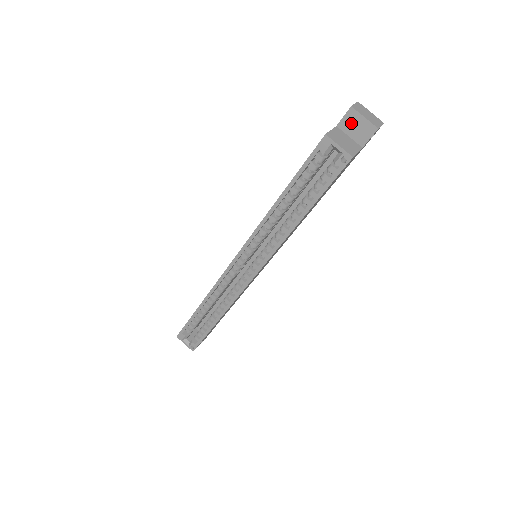
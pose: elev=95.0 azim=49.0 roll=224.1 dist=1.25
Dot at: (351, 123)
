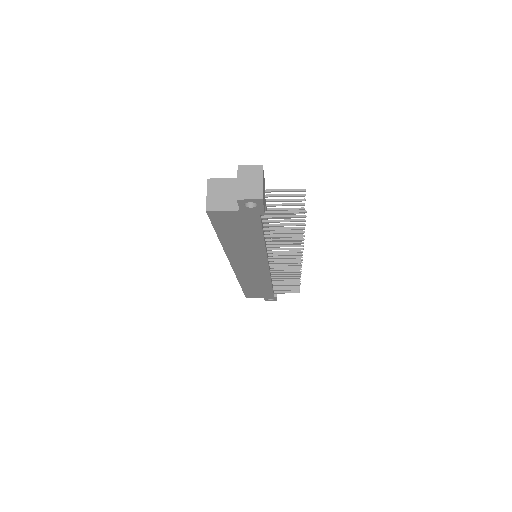
Dot at: occluded
